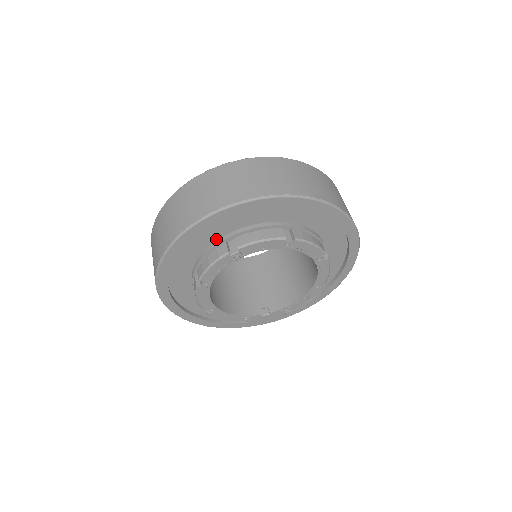
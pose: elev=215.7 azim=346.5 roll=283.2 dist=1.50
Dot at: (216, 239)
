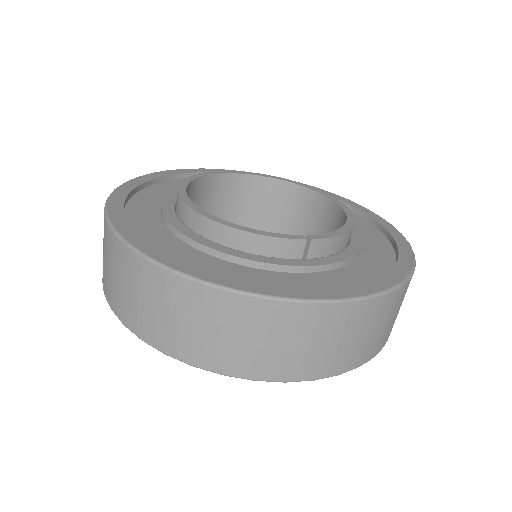
Dot at: occluded
